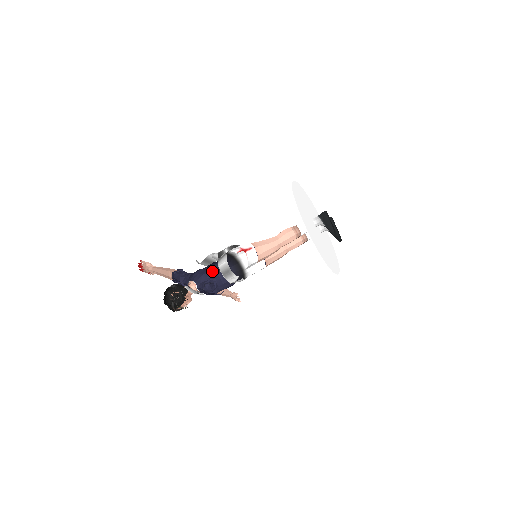
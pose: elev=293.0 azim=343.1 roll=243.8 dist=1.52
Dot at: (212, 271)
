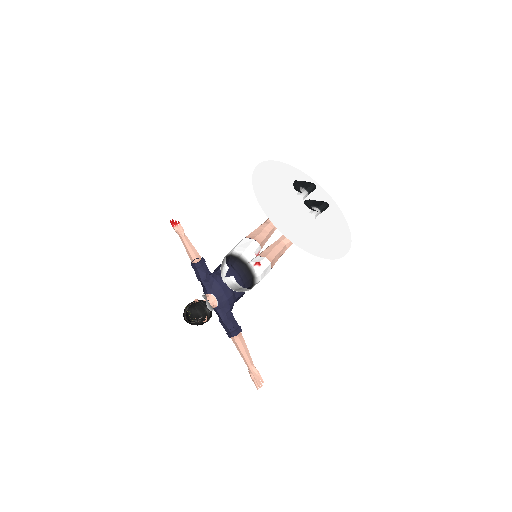
Dot at: (234, 294)
